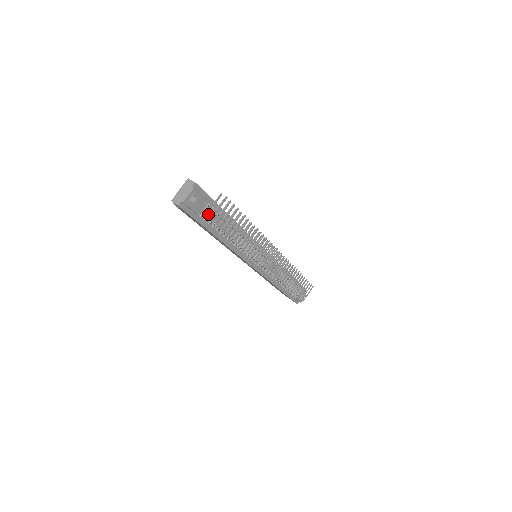
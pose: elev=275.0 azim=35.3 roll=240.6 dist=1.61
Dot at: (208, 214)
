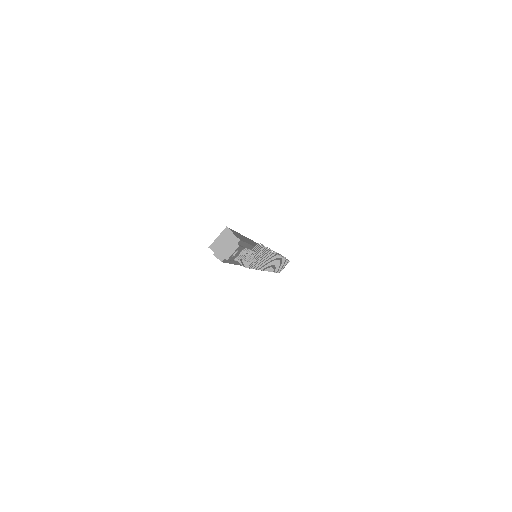
Dot at: (240, 255)
